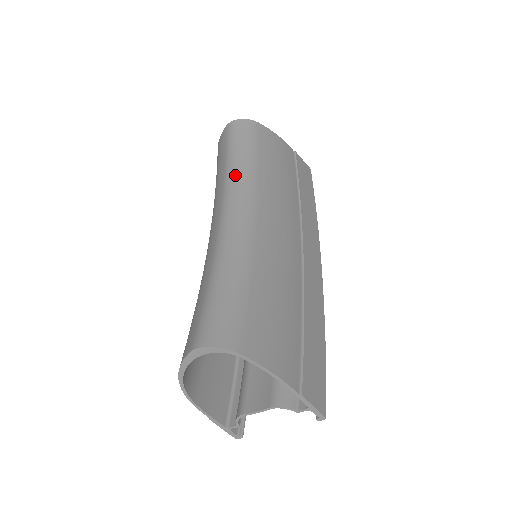
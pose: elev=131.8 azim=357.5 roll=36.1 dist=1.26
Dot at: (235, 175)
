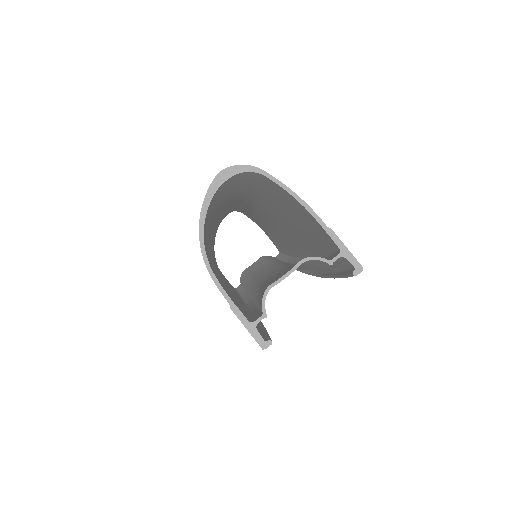
Dot at: occluded
